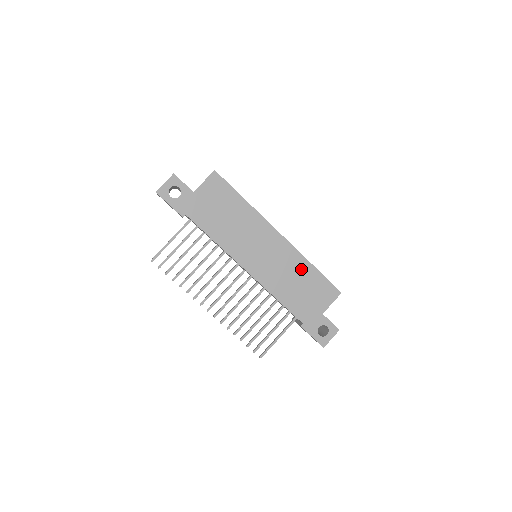
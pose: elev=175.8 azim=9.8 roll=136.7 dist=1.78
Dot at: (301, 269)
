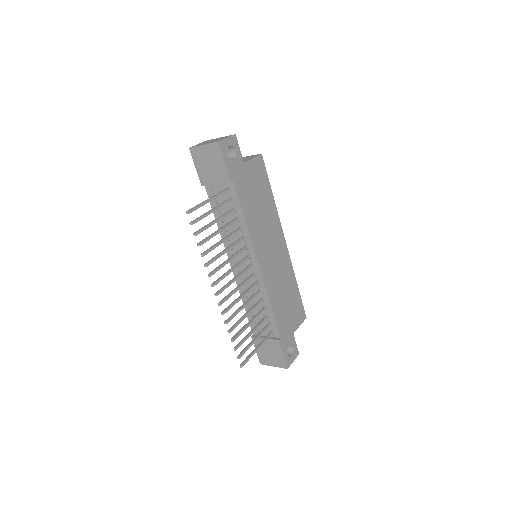
Dot at: (290, 283)
